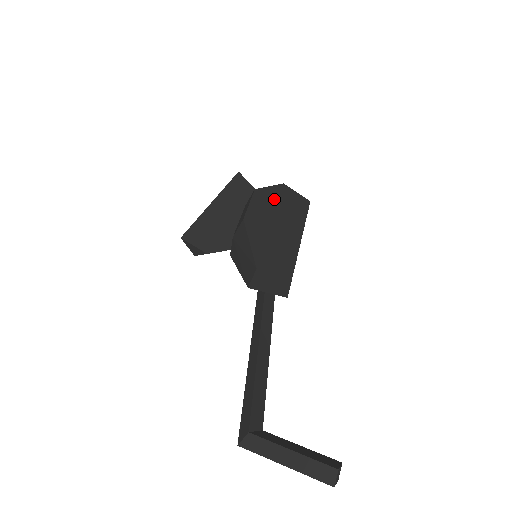
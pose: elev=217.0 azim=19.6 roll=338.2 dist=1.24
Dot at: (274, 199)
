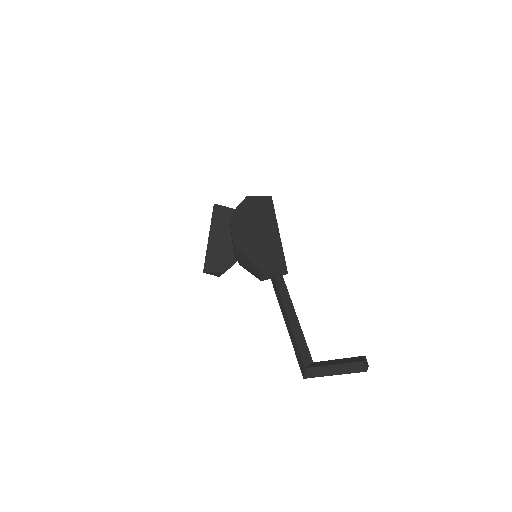
Dot at: (246, 213)
